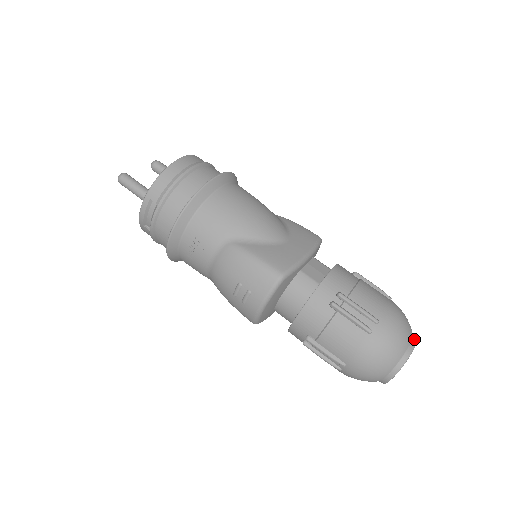
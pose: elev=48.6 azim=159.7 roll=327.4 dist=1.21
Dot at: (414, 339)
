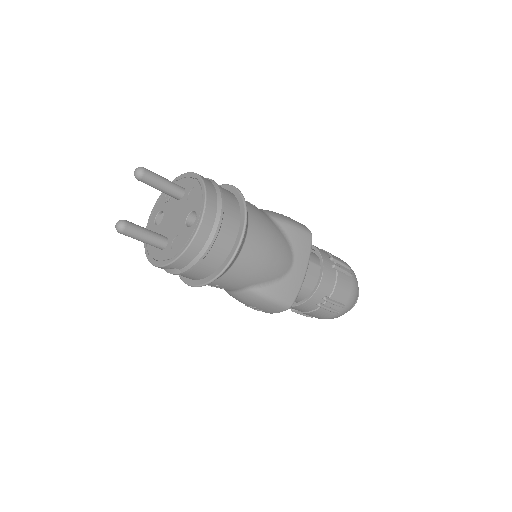
Dot at: (358, 293)
